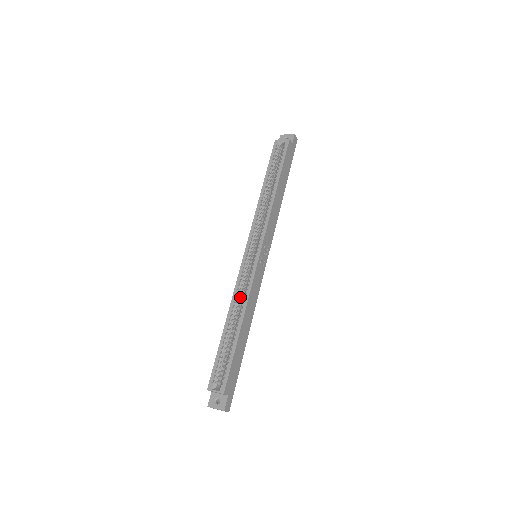
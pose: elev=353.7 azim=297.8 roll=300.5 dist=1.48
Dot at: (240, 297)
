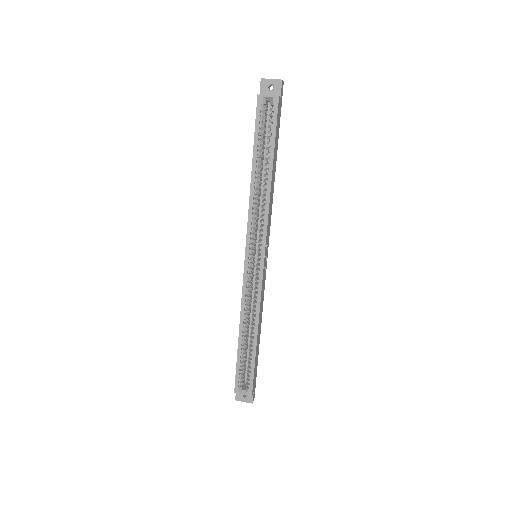
Dot at: (249, 307)
